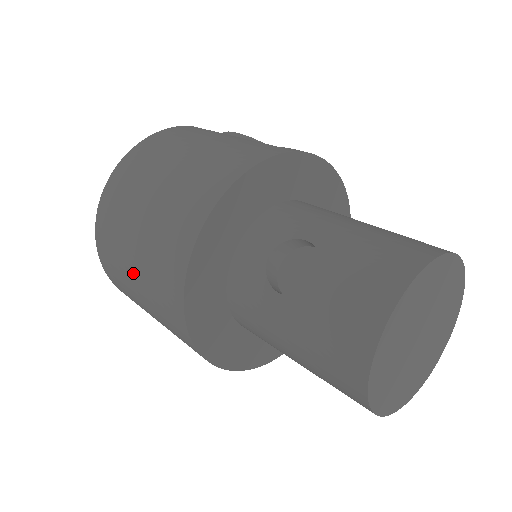
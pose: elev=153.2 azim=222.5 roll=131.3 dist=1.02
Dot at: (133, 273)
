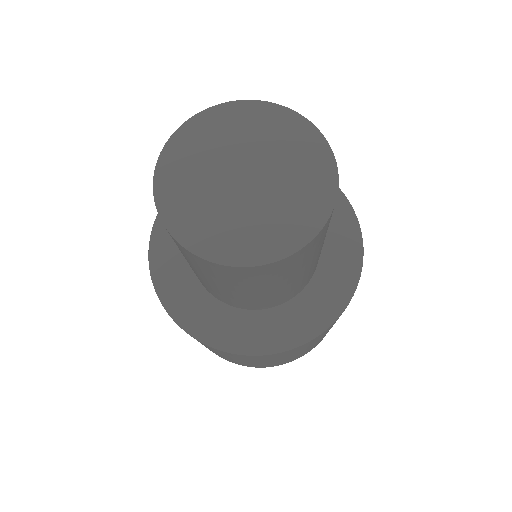
Dot at: occluded
